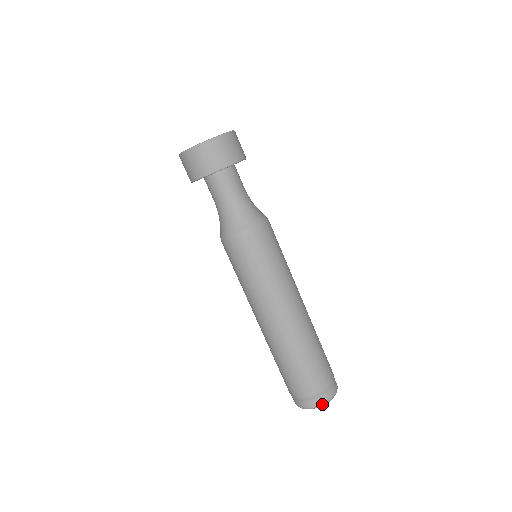
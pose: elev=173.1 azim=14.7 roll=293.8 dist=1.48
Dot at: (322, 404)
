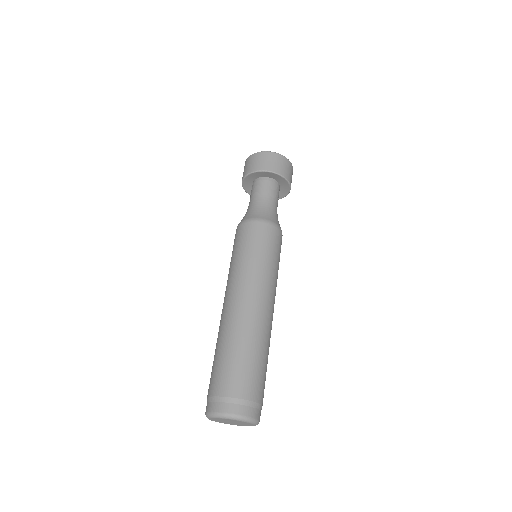
Dot at: (252, 418)
